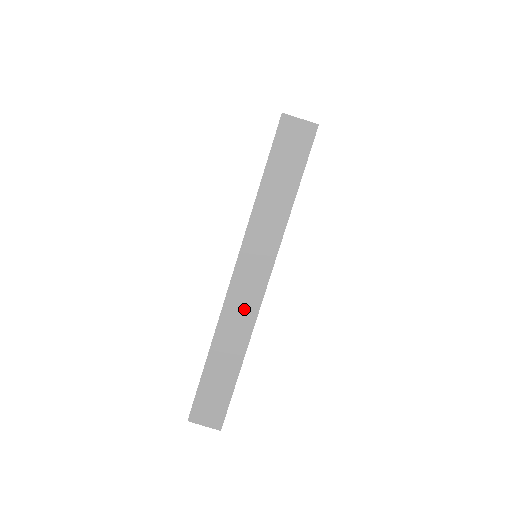
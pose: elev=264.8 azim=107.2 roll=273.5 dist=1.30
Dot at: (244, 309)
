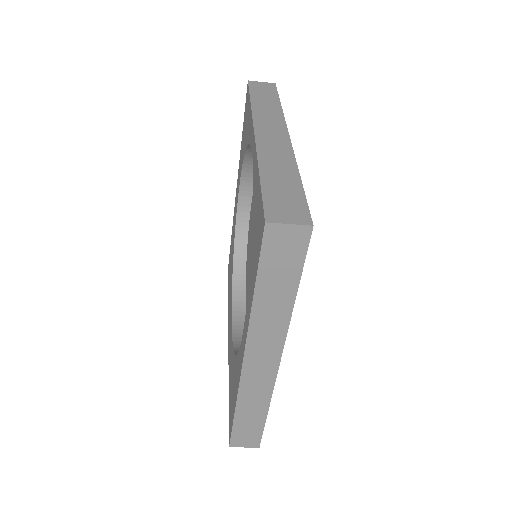
Dot at: (261, 380)
